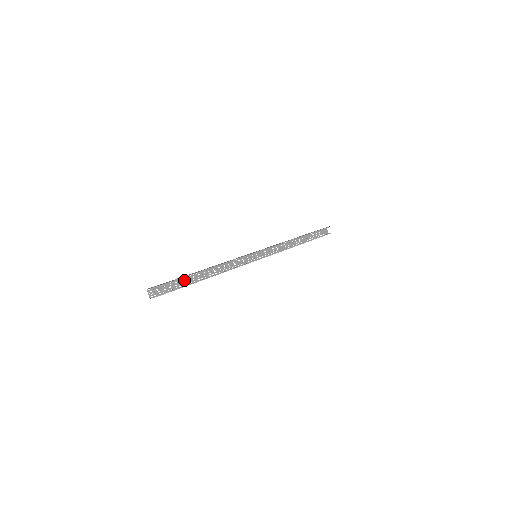
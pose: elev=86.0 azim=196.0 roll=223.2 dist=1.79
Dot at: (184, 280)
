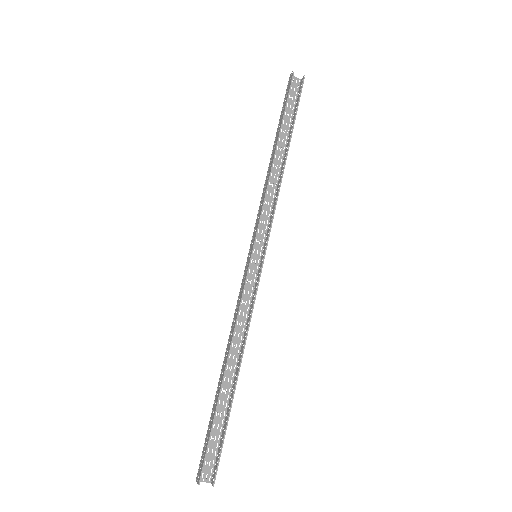
Dot at: (218, 409)
